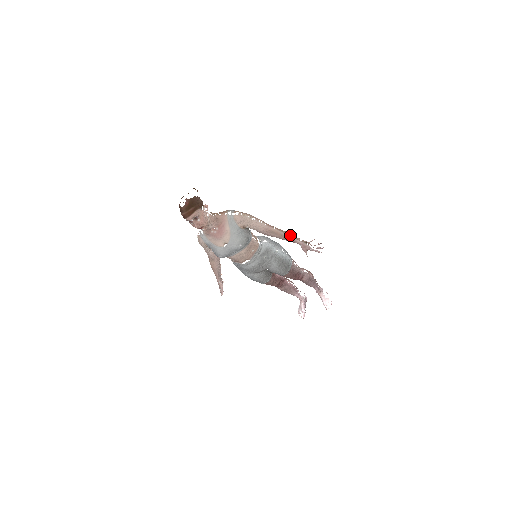
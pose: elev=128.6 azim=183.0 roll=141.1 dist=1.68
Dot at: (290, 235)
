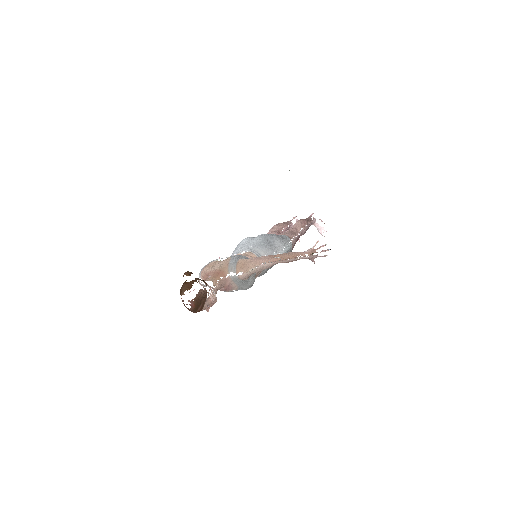
Dot at: (296, 257)
